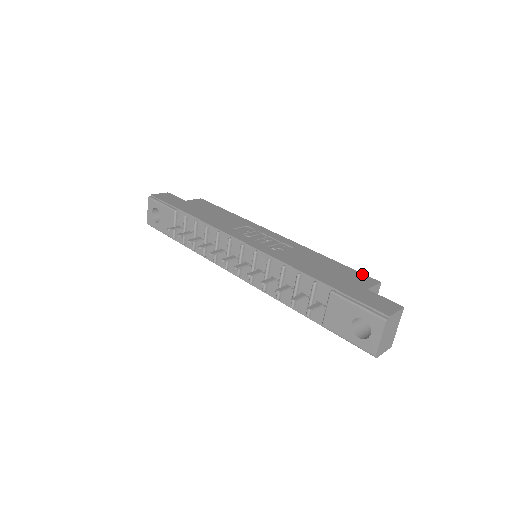
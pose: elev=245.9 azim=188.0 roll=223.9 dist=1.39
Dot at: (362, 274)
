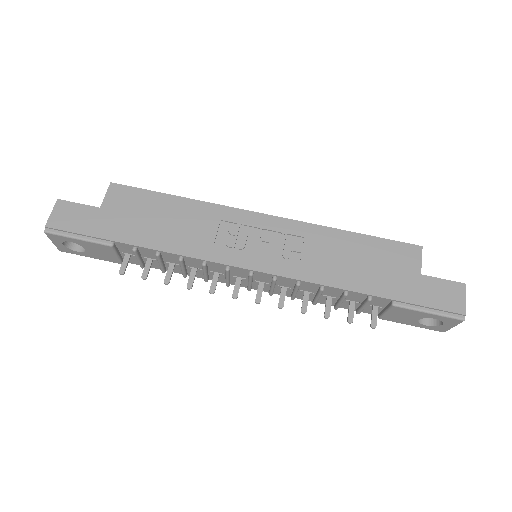
Dot at: (398, 244)
